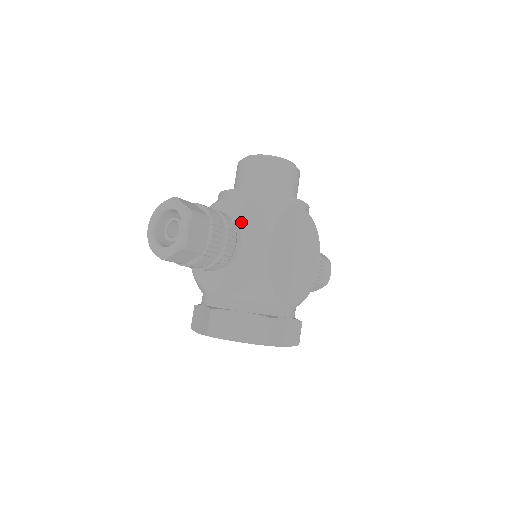
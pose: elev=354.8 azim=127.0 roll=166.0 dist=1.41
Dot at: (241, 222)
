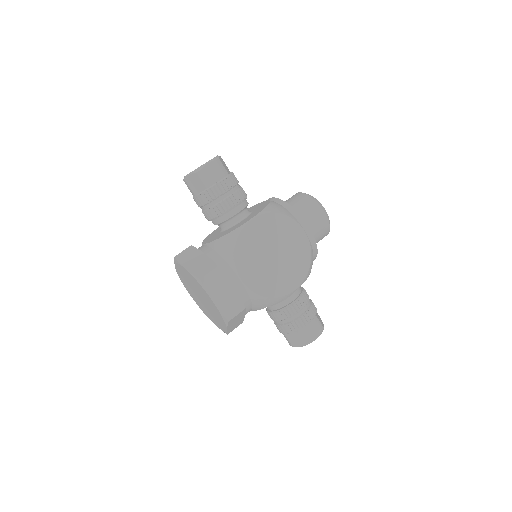
Dot at: (255, 210)
